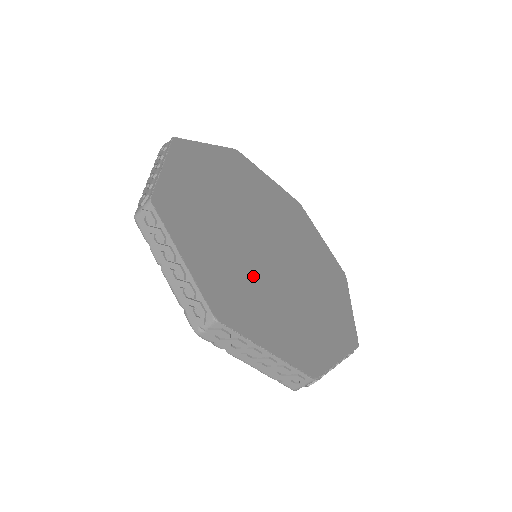
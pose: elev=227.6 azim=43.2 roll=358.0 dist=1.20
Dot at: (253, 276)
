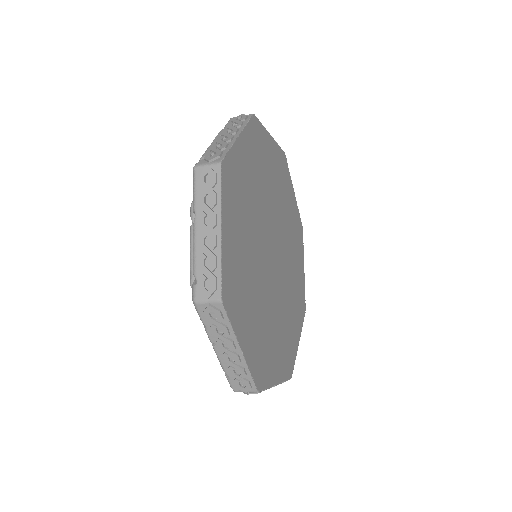
Dot at: (269, 312)
